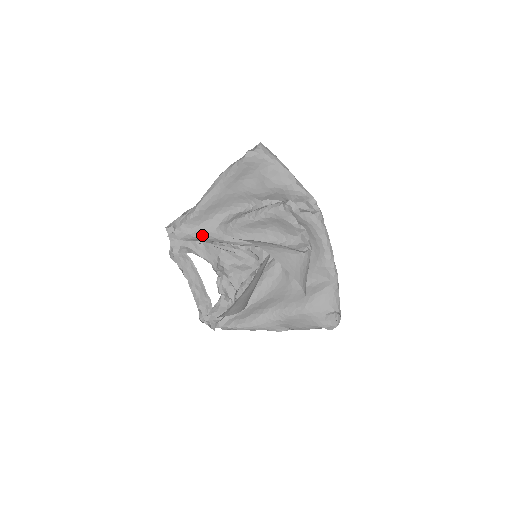
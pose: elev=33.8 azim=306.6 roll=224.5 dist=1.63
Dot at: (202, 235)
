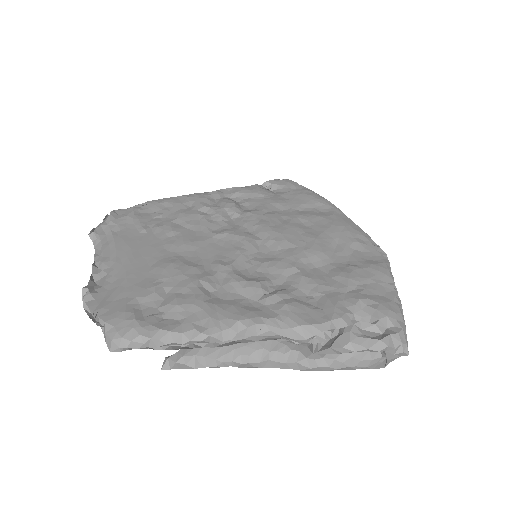
Dot at: occluded
